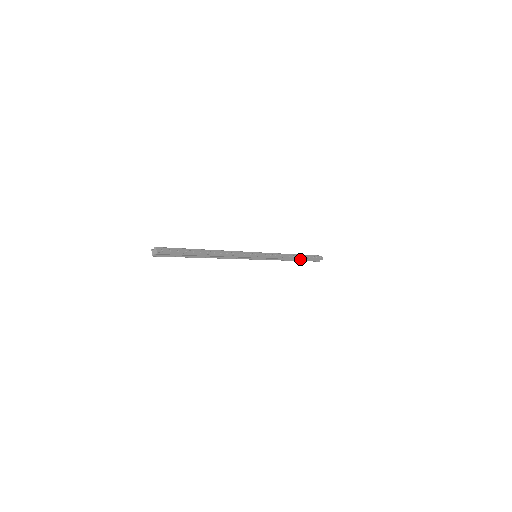
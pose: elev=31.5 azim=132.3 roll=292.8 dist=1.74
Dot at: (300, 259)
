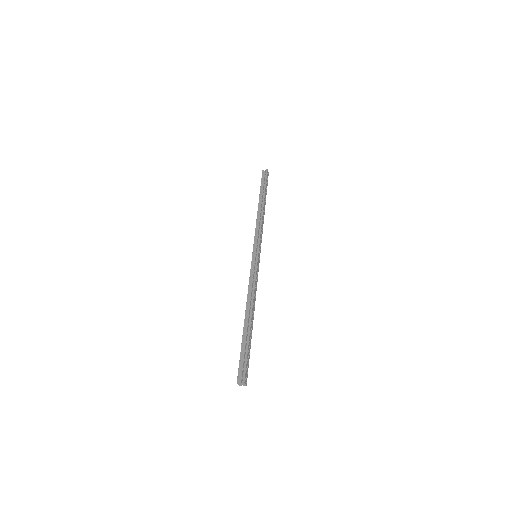
Dot at: (265, 203)
